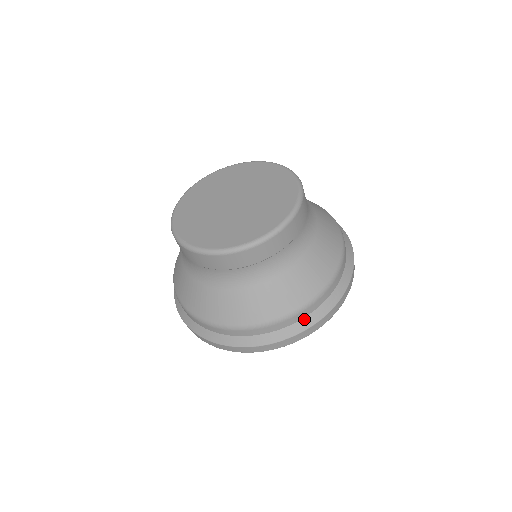
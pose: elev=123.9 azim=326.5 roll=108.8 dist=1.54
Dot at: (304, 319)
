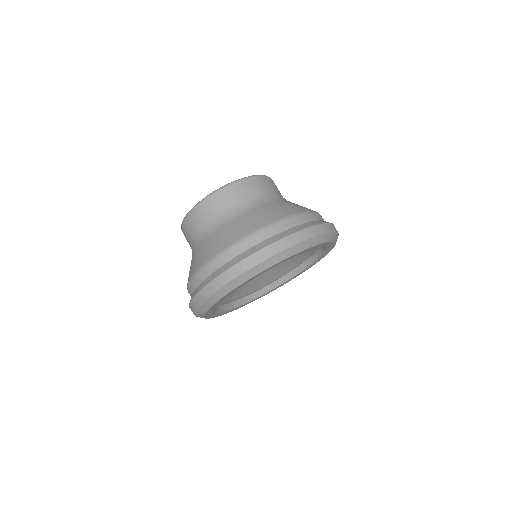
Dot at: (297, 226)
